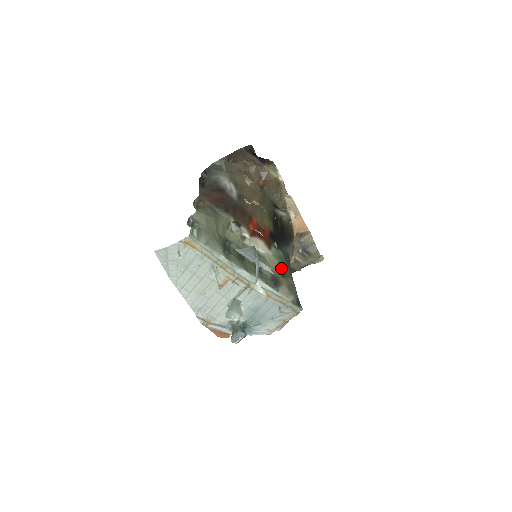
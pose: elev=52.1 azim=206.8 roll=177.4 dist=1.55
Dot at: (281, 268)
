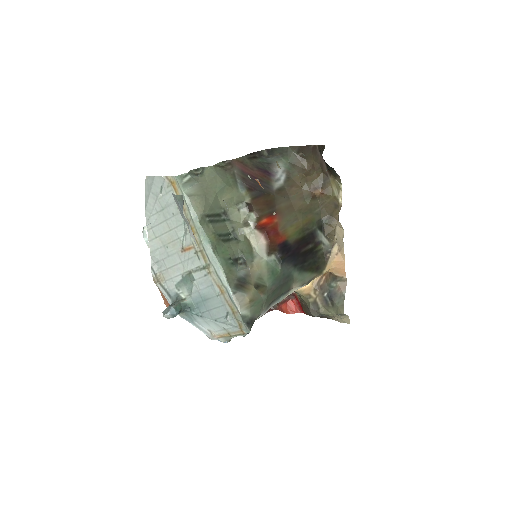
Dot at: (263, 279)
